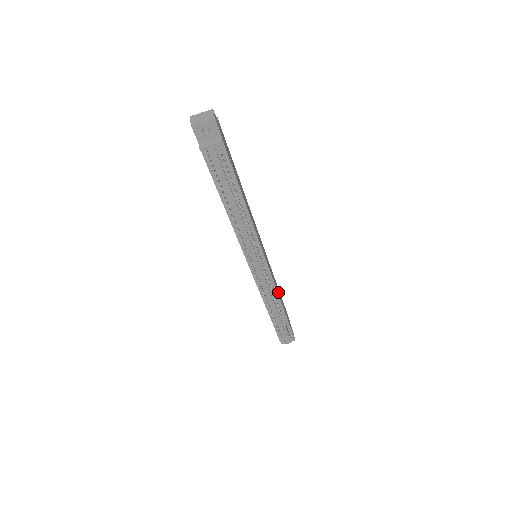
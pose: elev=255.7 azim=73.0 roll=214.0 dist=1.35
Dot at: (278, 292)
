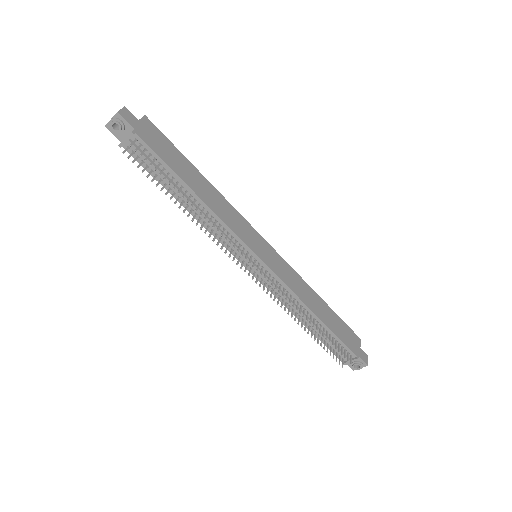
Dot at: (307, 299)
